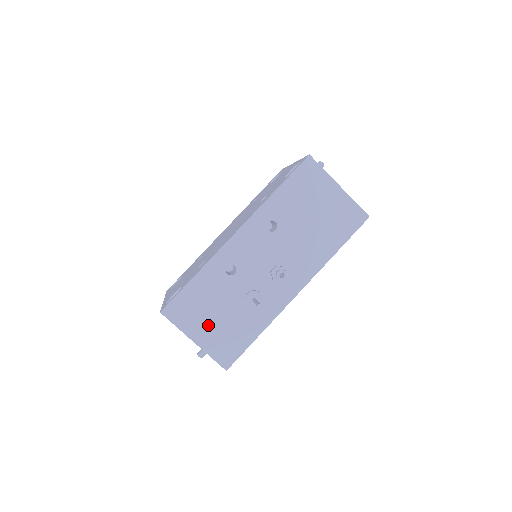
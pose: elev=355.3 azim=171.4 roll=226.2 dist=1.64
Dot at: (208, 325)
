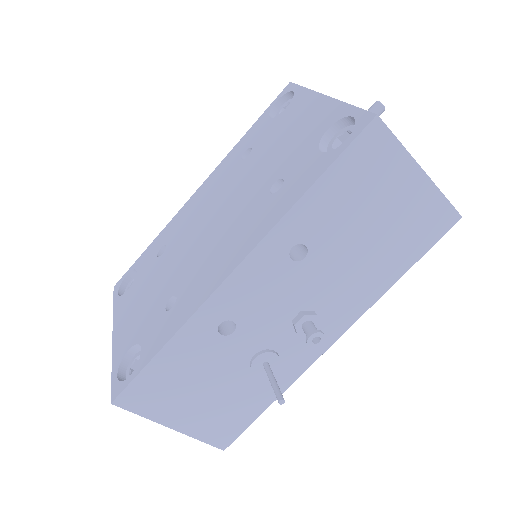
Dot at: (193, 405)
